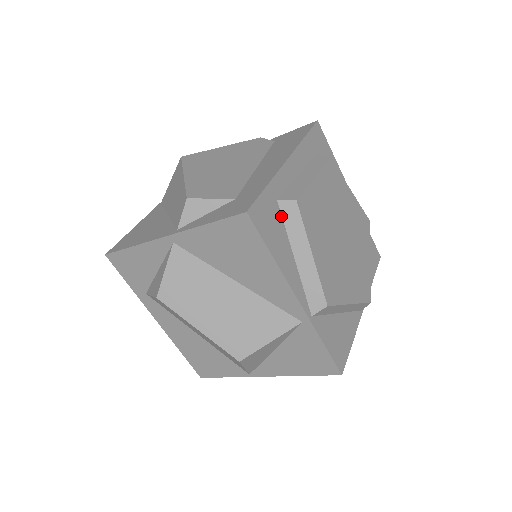
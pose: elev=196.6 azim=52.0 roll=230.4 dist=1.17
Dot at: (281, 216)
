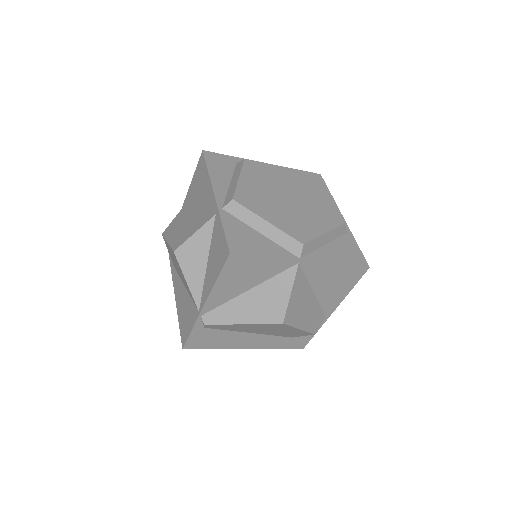
Dot at: (234, 169)
